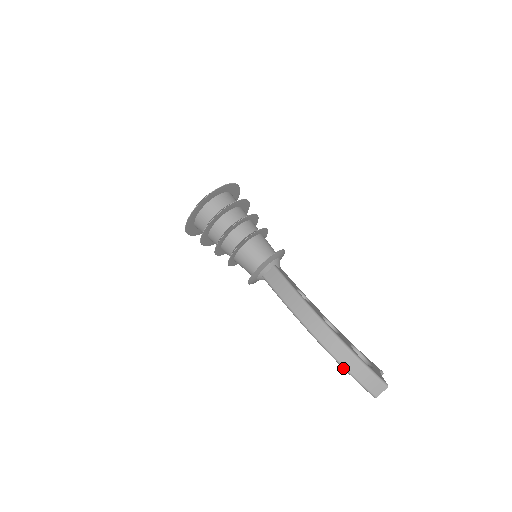
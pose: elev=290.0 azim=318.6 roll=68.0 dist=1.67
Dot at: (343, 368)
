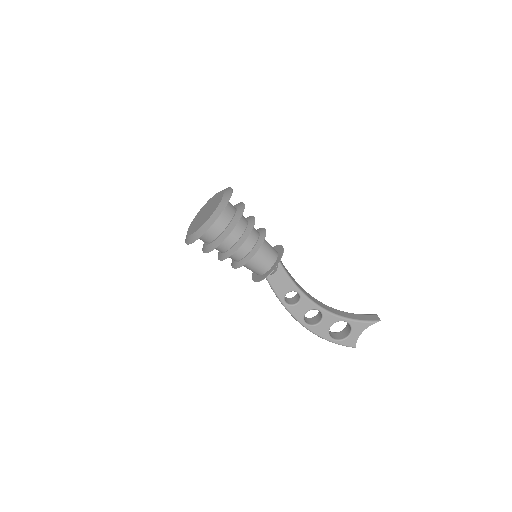
Dot at: occluded
